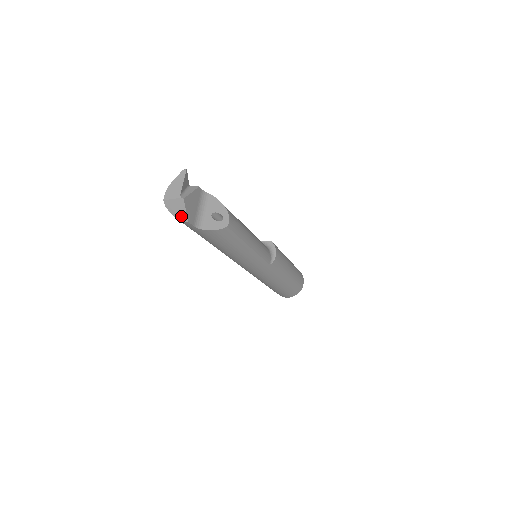
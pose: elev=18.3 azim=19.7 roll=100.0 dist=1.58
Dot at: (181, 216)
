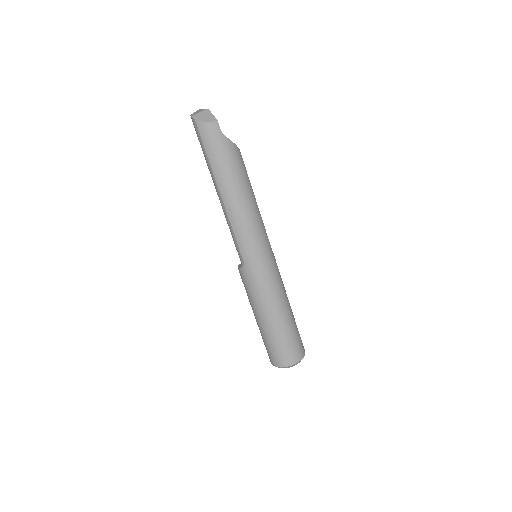
Dot at: (210, 119)
